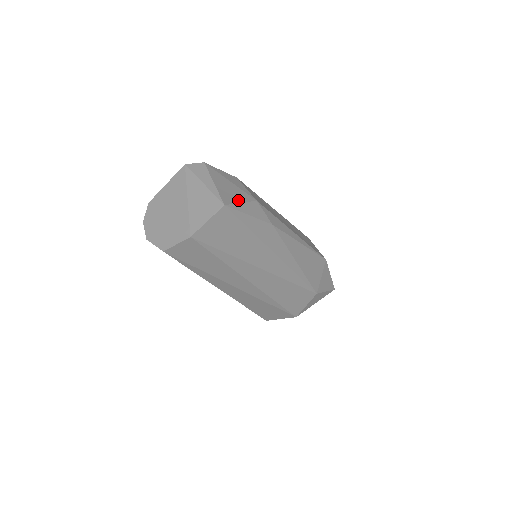
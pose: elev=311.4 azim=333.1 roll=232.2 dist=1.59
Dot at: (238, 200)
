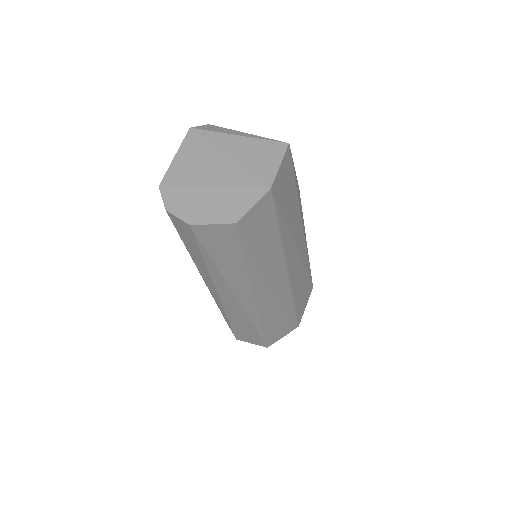
Dot at: occluded
